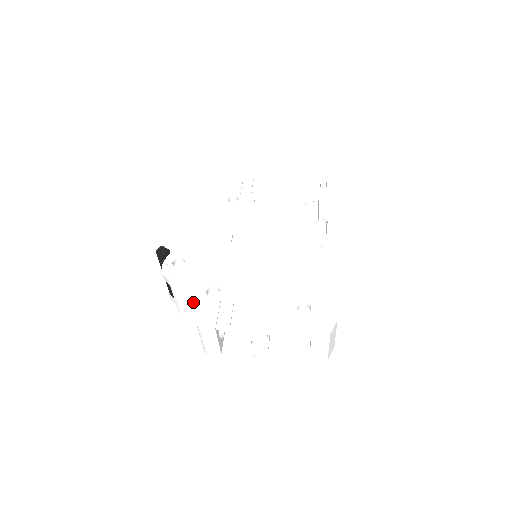
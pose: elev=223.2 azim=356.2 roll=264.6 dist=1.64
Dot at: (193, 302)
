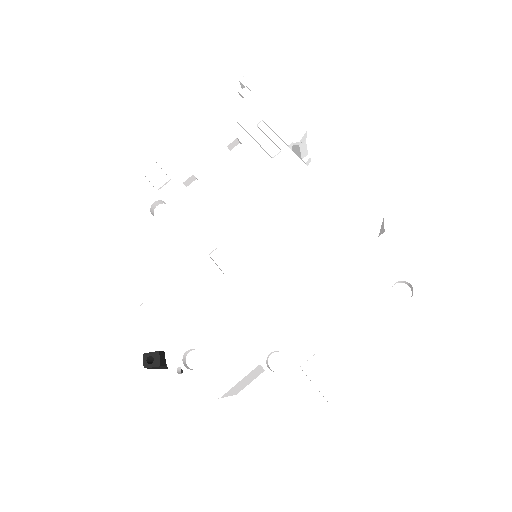
Dot at: (248, 380)
